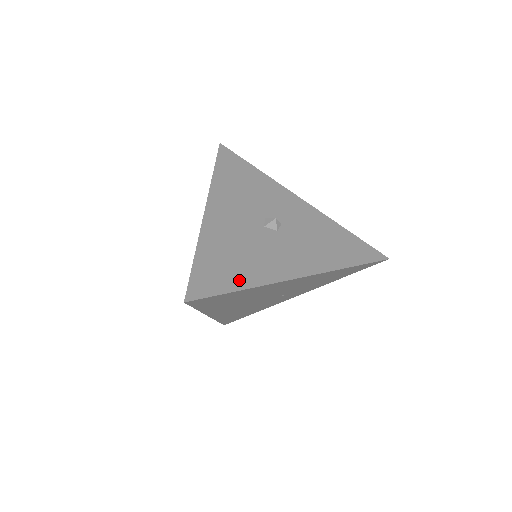
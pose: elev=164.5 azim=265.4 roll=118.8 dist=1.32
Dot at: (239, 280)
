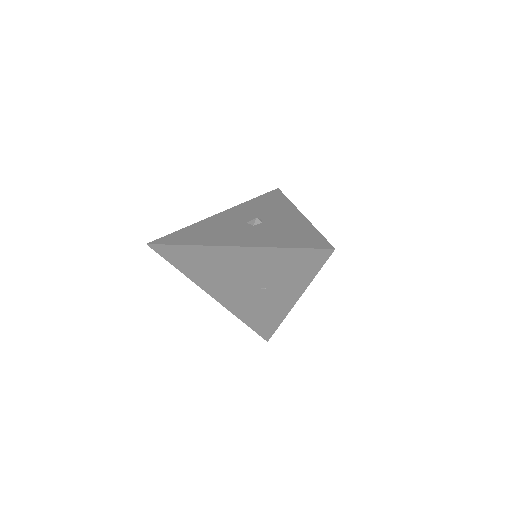
Dot at: (190, 241)
